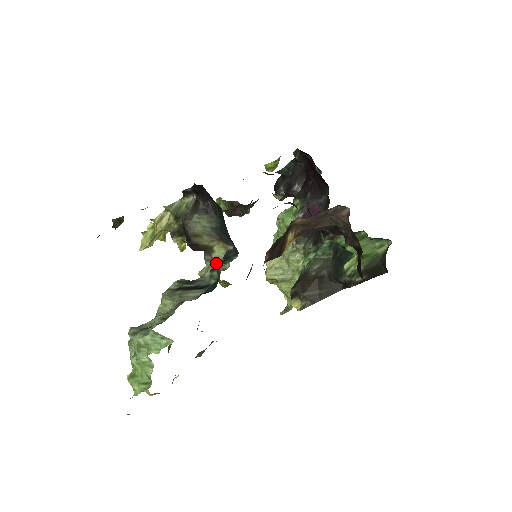
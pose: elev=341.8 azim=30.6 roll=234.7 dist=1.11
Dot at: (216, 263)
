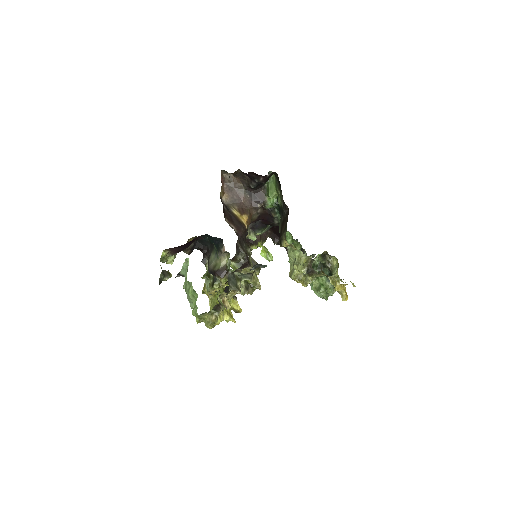
Dot at: (229, 265)
